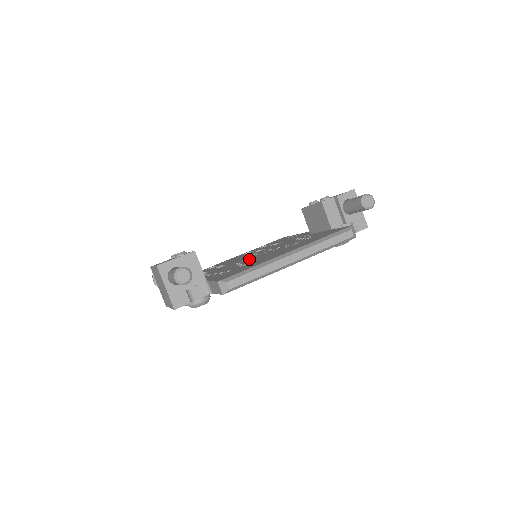
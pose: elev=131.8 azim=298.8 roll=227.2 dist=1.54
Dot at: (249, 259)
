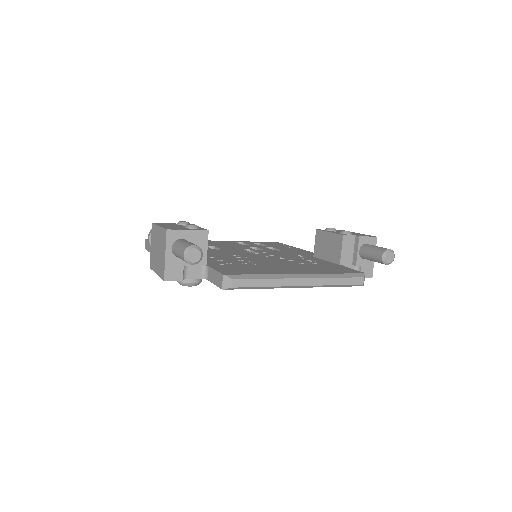
Dot at: (249, 257)
